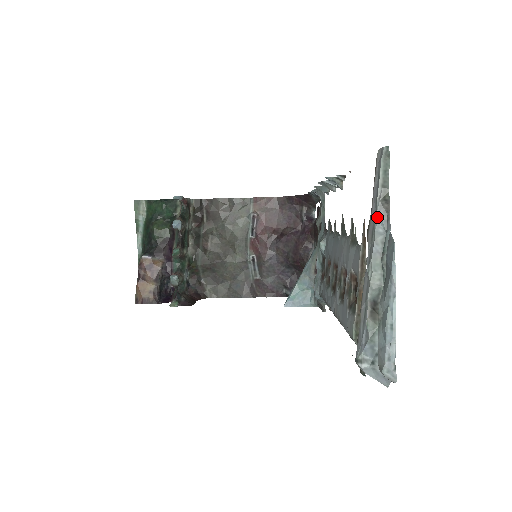
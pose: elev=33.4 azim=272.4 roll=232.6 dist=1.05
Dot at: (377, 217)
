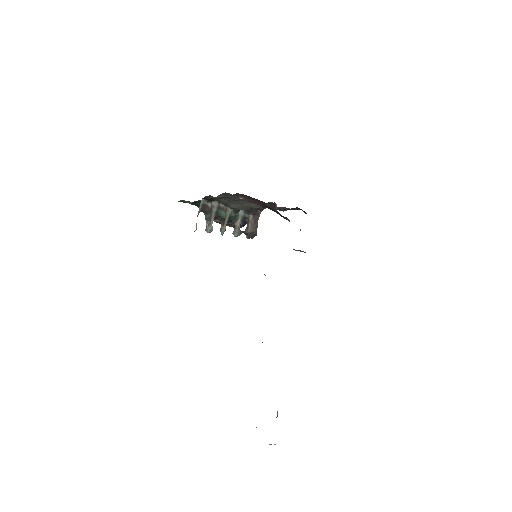
Dot at: occluded
